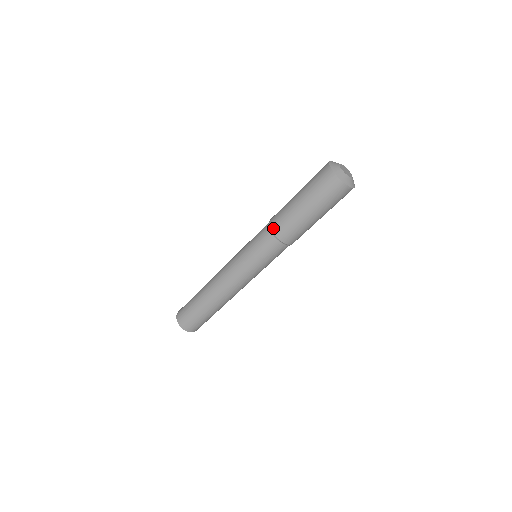
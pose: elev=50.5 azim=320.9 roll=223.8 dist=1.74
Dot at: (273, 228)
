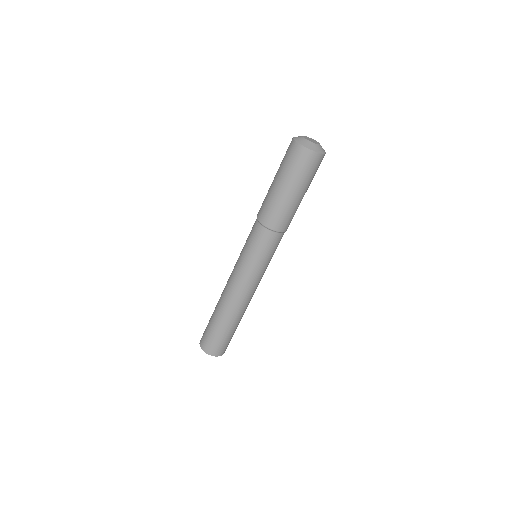
Dot at: (258, 213)
